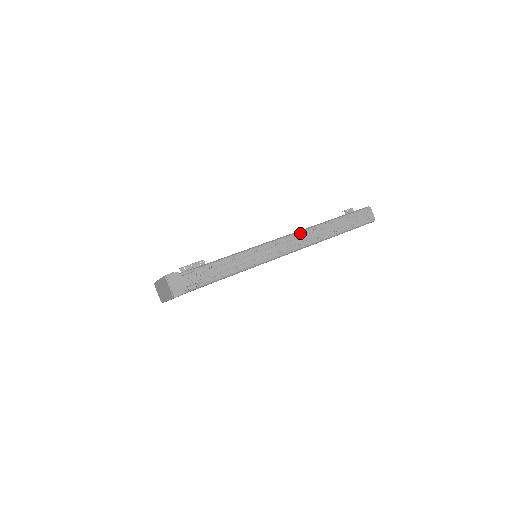
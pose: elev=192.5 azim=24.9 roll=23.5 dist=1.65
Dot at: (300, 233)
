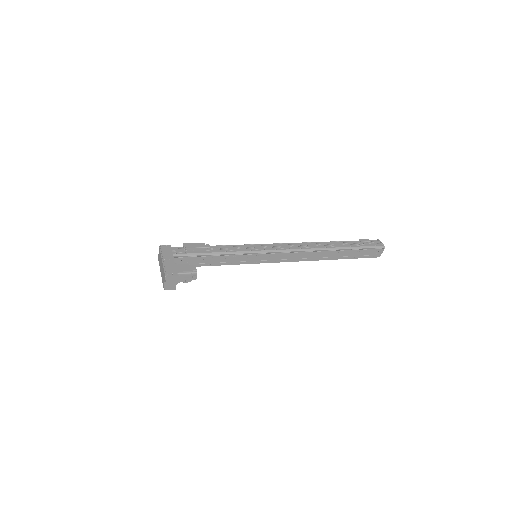
Dot at: (306, 252)
